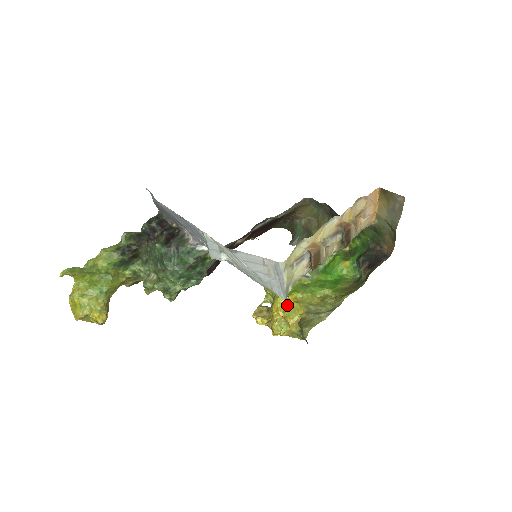
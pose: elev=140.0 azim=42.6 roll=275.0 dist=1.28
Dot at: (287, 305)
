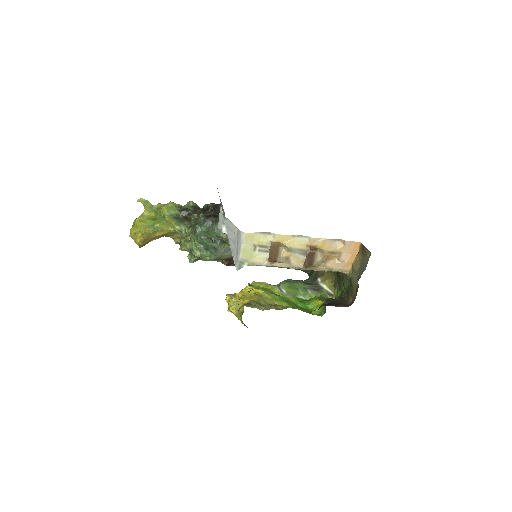
Dot at: (249, 293)
